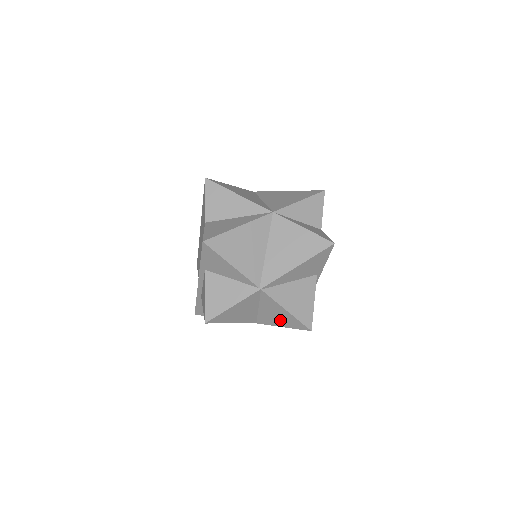
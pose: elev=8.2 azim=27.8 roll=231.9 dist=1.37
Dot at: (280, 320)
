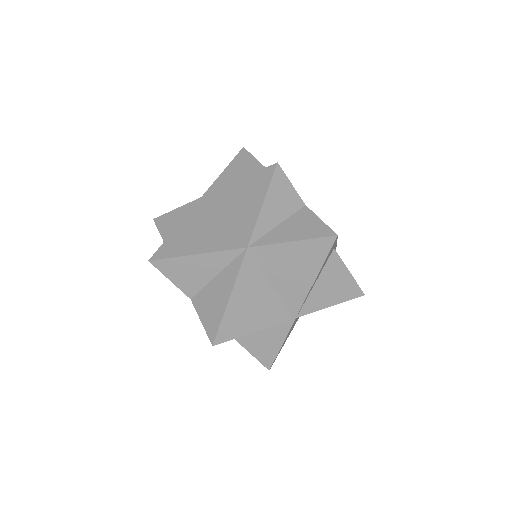
Dot at: occluded
